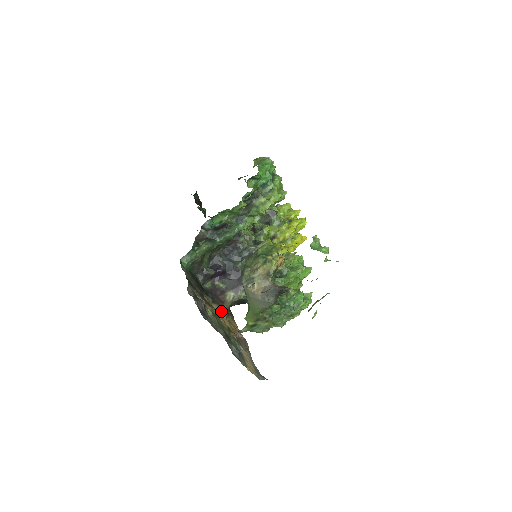
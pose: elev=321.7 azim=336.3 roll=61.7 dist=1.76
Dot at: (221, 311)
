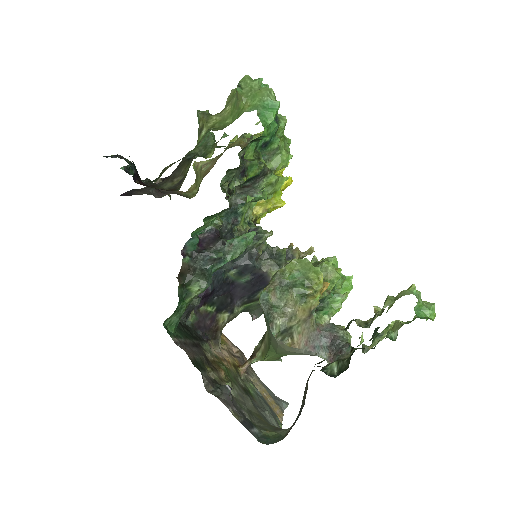
Dot at: (217, 345)
